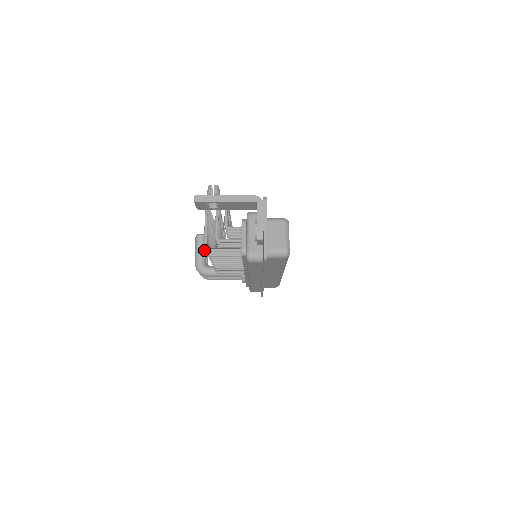
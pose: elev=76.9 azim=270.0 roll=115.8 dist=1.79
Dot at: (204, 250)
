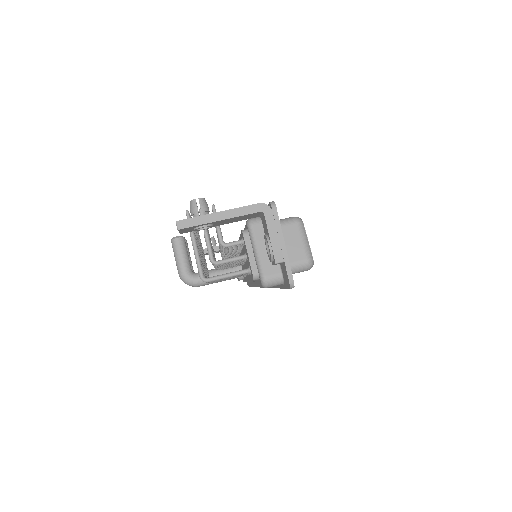
Dot at: (186, 256)
